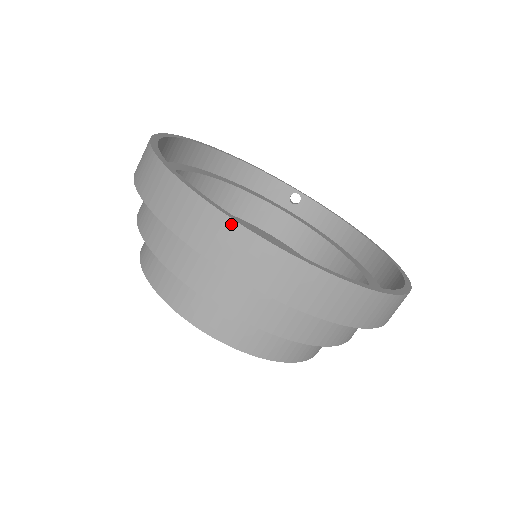
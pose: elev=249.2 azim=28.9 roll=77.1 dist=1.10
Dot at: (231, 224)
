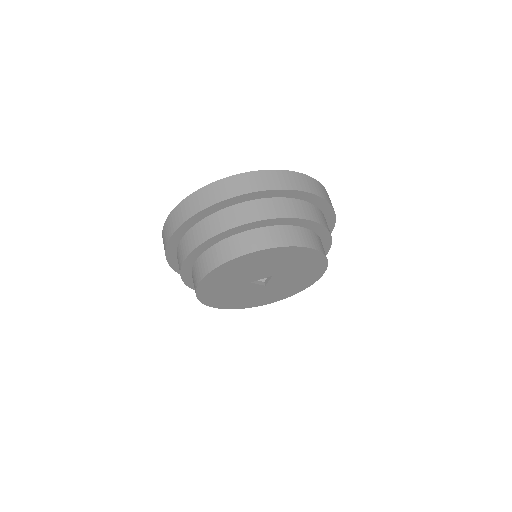
Dot at: occluded
